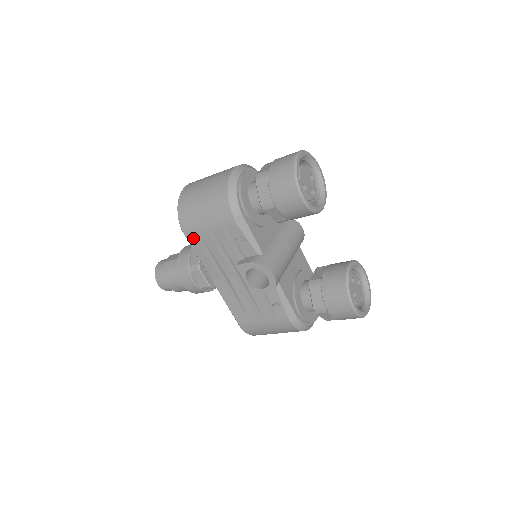
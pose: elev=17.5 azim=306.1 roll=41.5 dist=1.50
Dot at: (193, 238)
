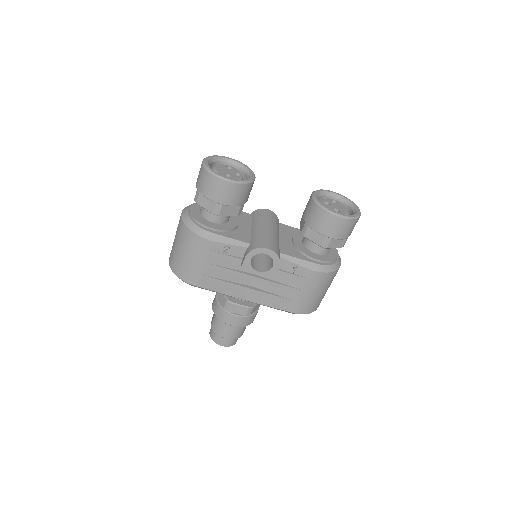
Dot at: (201, 282)
